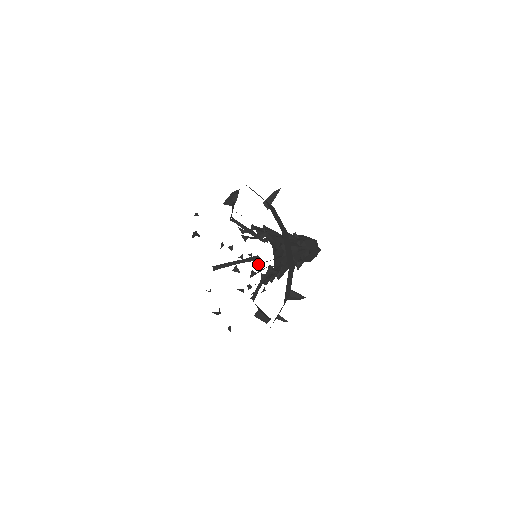
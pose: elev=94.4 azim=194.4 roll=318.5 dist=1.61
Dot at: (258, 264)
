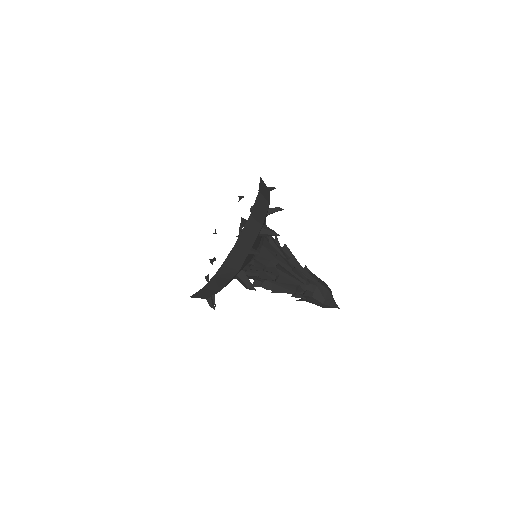
Dot at: (264, 288)
